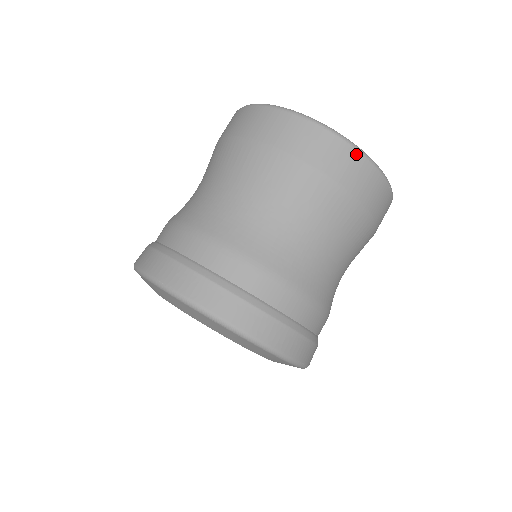
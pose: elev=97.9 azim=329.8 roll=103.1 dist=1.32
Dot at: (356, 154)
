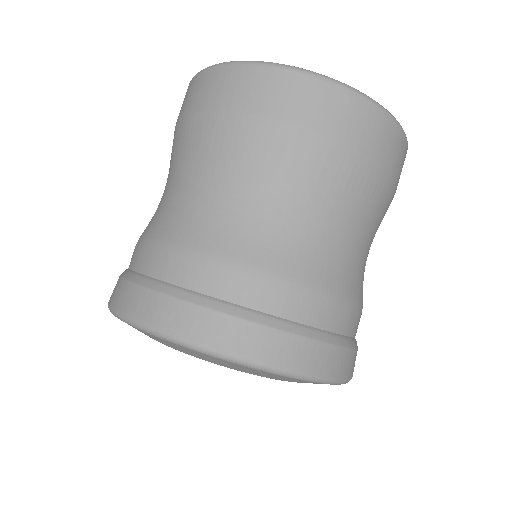
Dot at: (370, 107)
